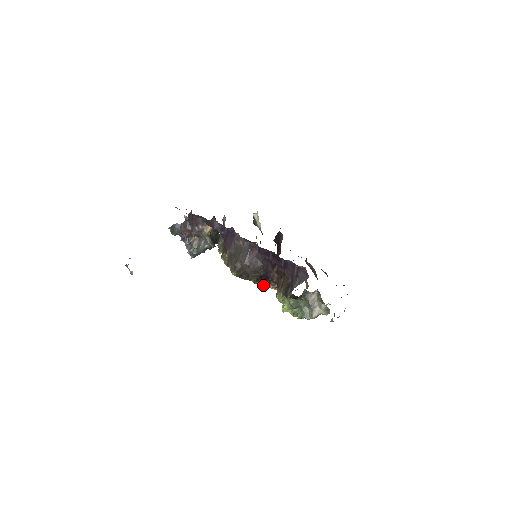
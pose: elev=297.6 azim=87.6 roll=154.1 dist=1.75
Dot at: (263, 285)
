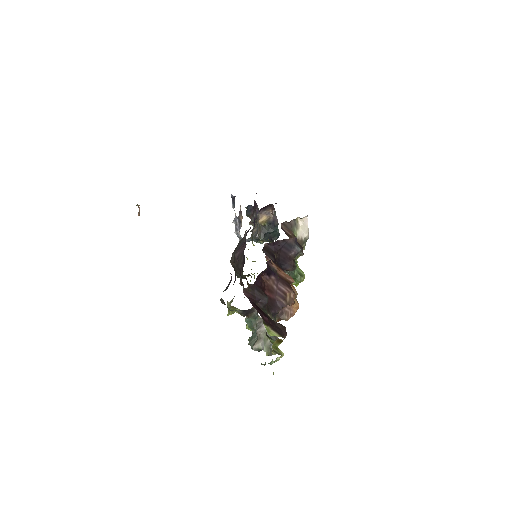
Dot at: occluded
